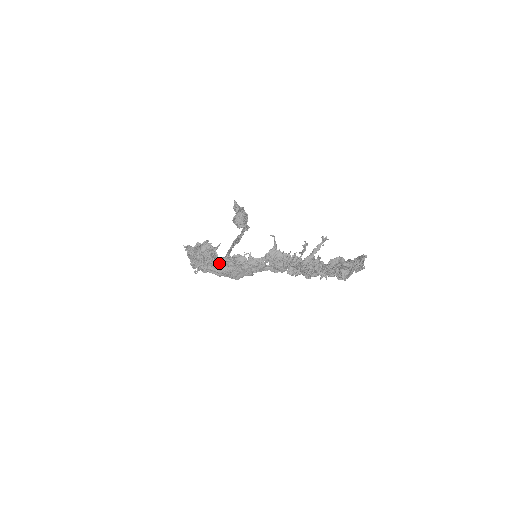
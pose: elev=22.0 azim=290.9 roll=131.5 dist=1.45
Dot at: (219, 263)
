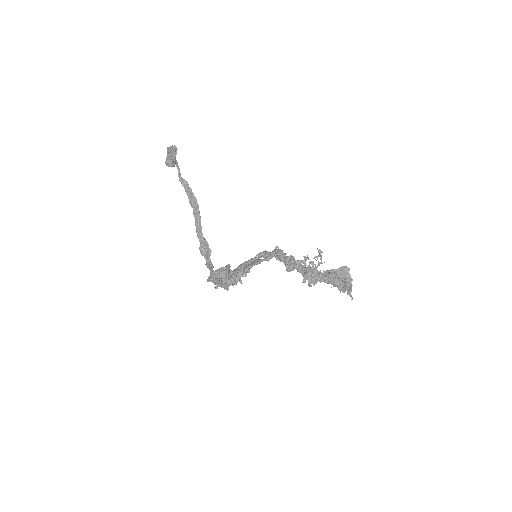
Dot at: occluded
